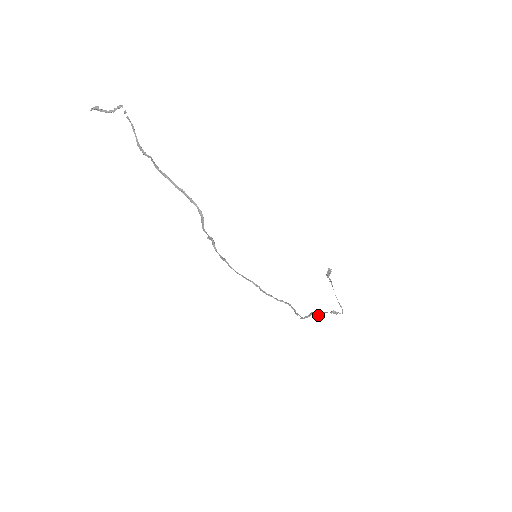
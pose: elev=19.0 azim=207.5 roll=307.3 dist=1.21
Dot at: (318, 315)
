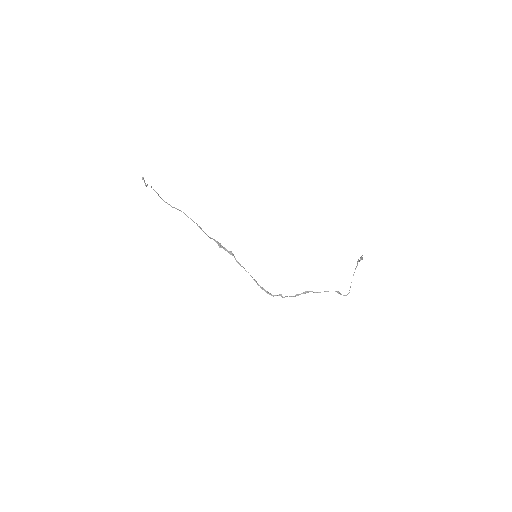
Dot at: occluded
